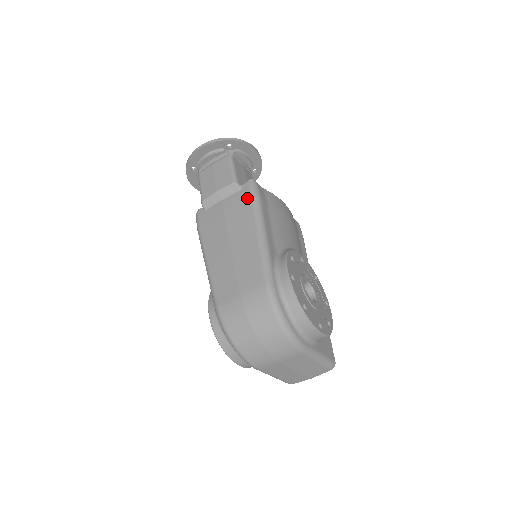
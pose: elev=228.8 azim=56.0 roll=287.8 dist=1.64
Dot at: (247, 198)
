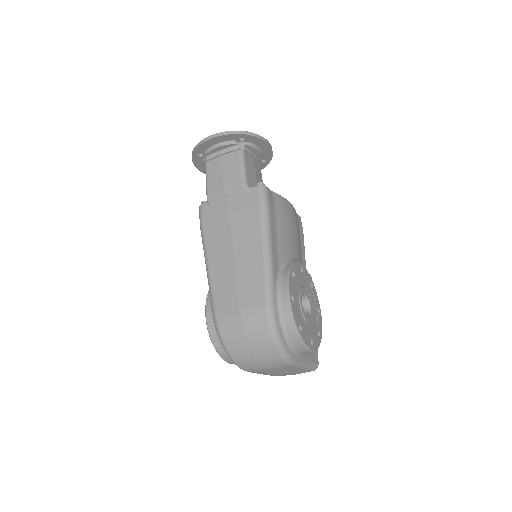
Dot at: (256, 205)
